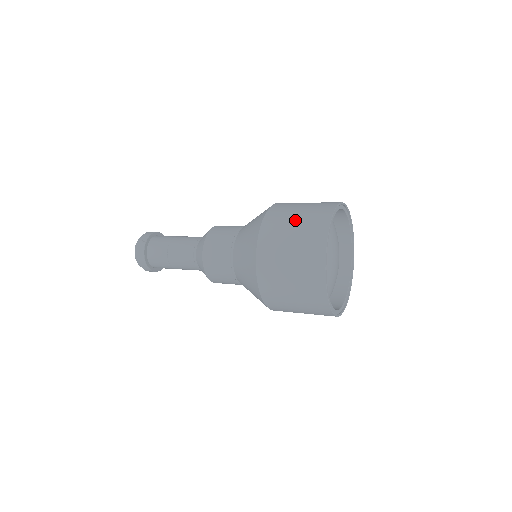
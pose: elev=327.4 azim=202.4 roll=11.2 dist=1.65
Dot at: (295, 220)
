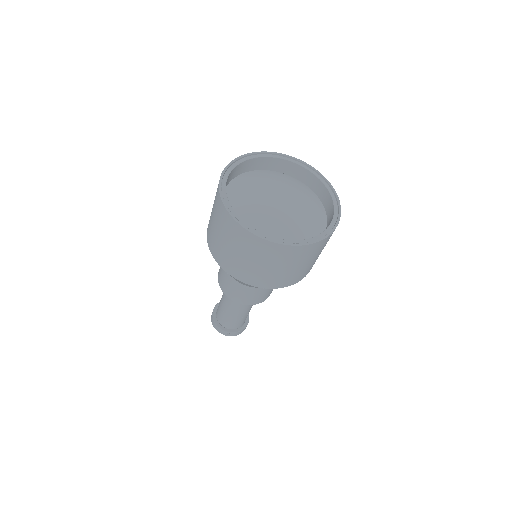
Dot at: occluded
